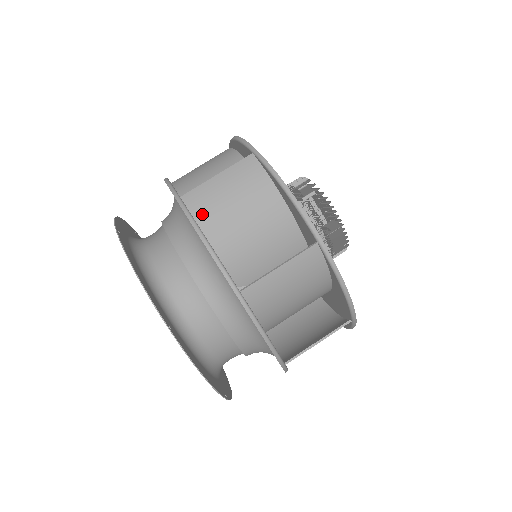
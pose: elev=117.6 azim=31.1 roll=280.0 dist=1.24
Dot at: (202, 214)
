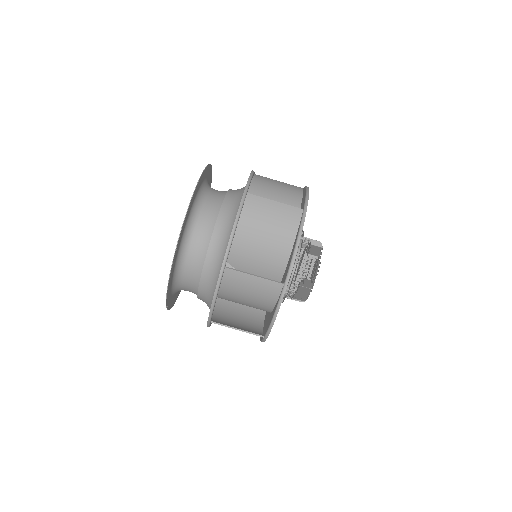
Dot at: (248, 212)
